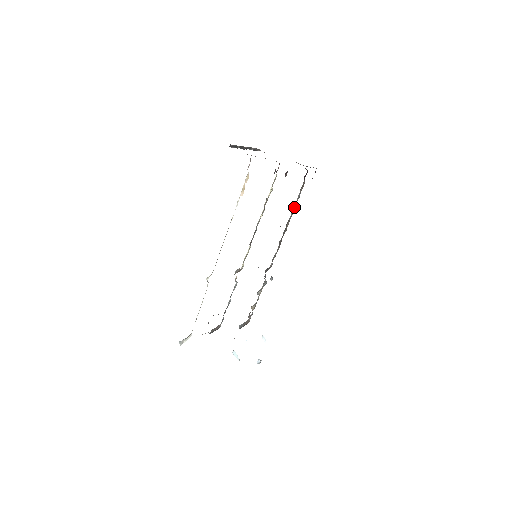
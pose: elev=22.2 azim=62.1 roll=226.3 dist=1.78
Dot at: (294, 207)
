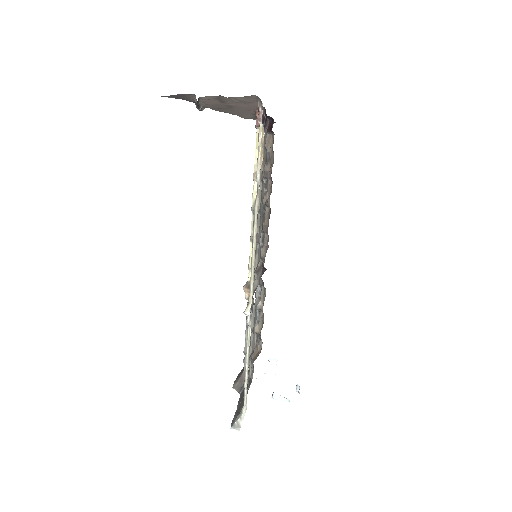
Dot at: (269, 173)
